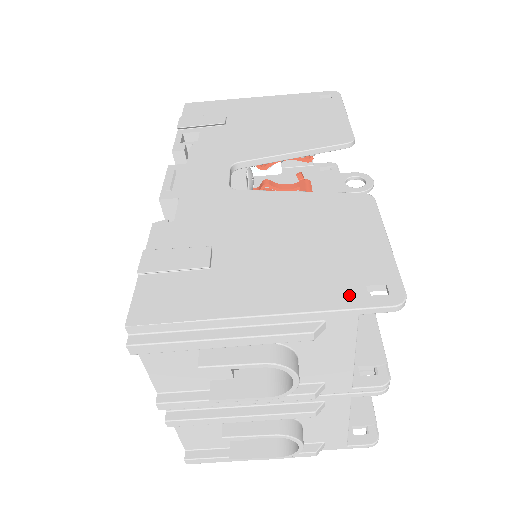
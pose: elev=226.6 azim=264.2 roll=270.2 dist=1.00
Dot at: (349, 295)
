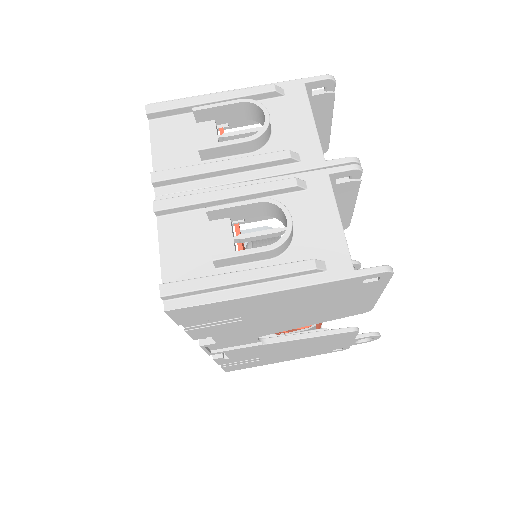
Dot at: occluded
